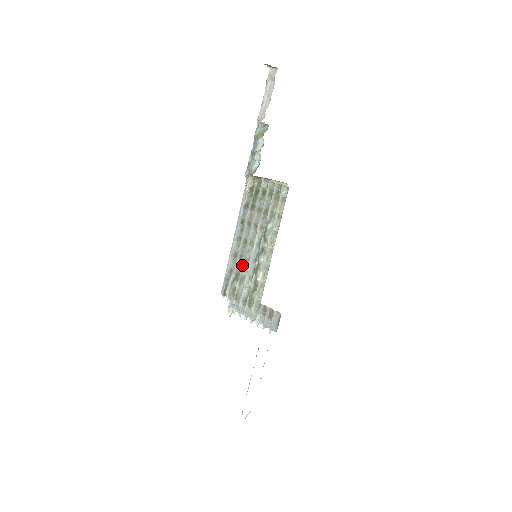
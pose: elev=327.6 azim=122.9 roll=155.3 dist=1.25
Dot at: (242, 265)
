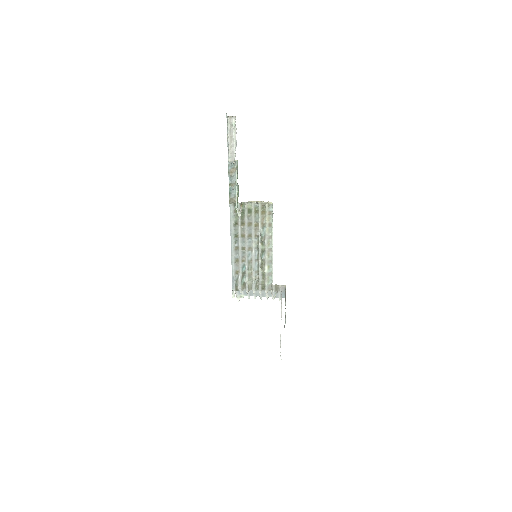
Dot at: (246, 266)
